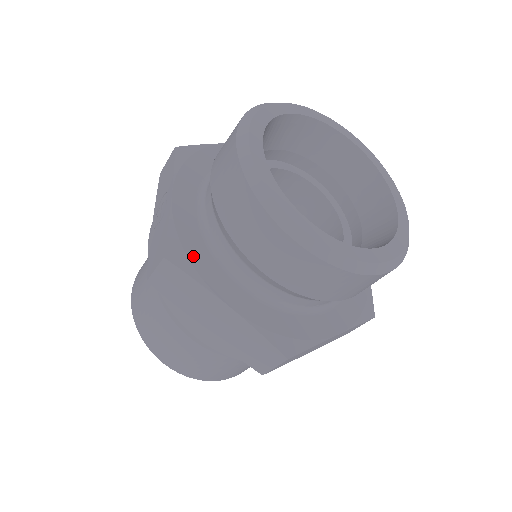
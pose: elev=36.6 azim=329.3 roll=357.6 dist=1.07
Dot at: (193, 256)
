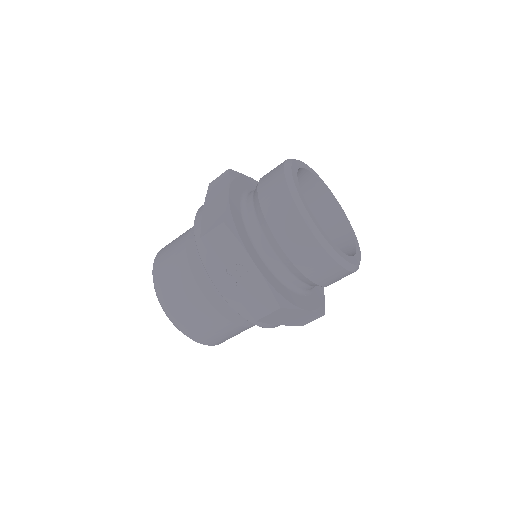
Dot at: (286, 296)
